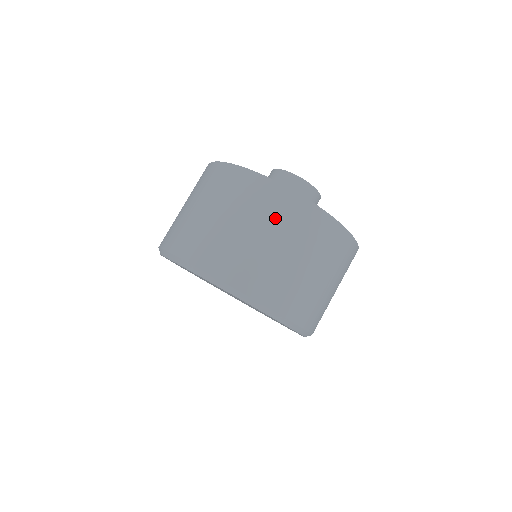
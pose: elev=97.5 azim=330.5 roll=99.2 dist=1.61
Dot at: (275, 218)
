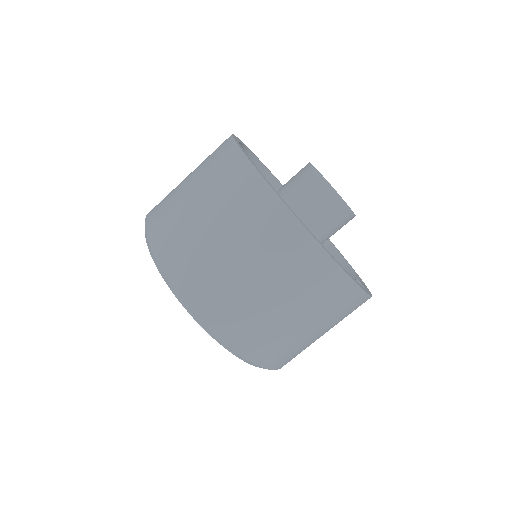
Dot at: (215, 180)
